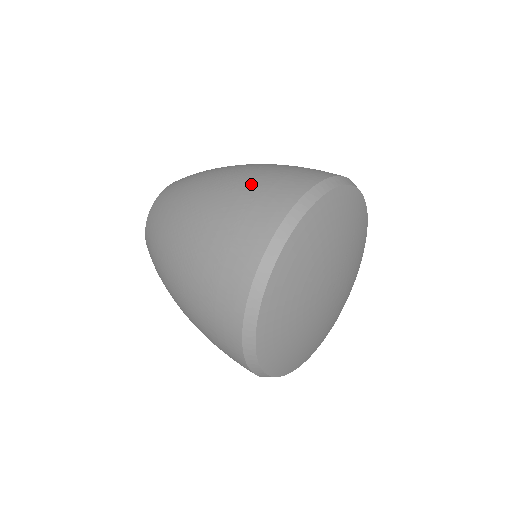
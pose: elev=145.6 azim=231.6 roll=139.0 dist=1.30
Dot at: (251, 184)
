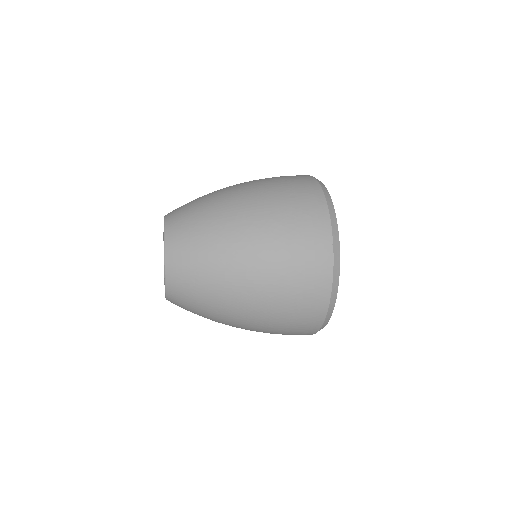
Dot at: occluded
